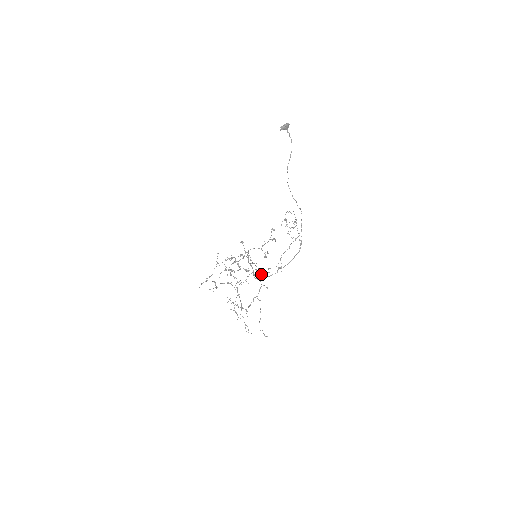
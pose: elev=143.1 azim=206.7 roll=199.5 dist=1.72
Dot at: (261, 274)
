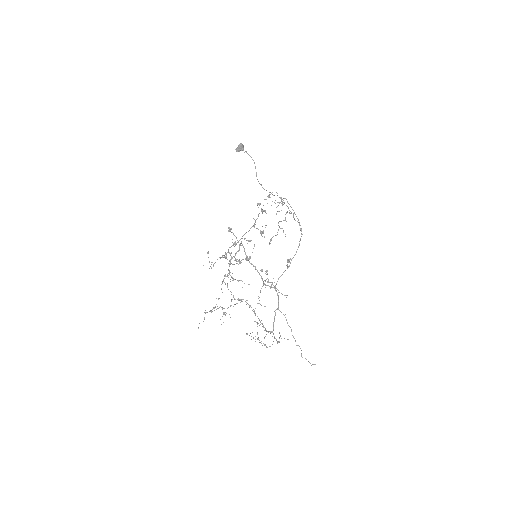
Dot at: occluded
